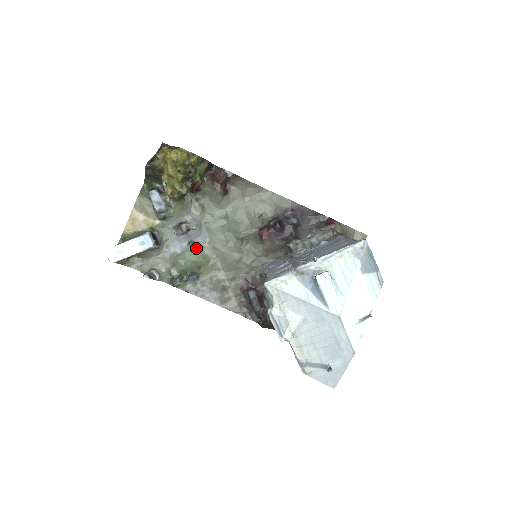
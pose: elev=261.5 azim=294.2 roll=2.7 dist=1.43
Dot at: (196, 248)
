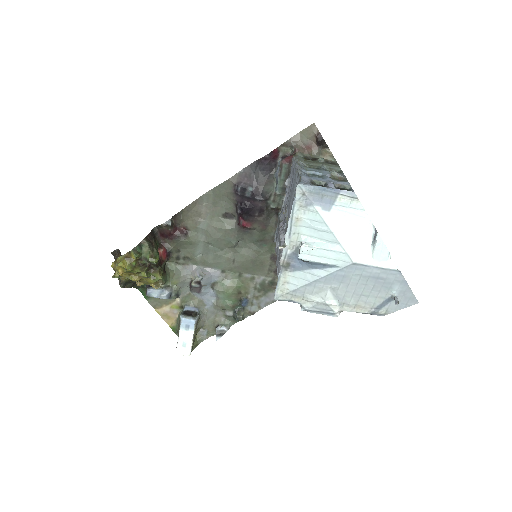
Dot at: (220, 285)
